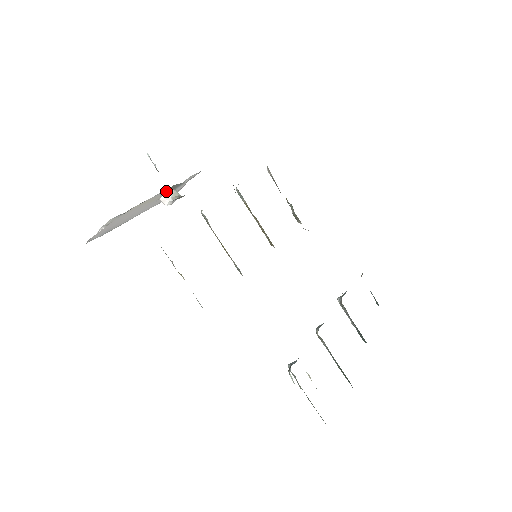
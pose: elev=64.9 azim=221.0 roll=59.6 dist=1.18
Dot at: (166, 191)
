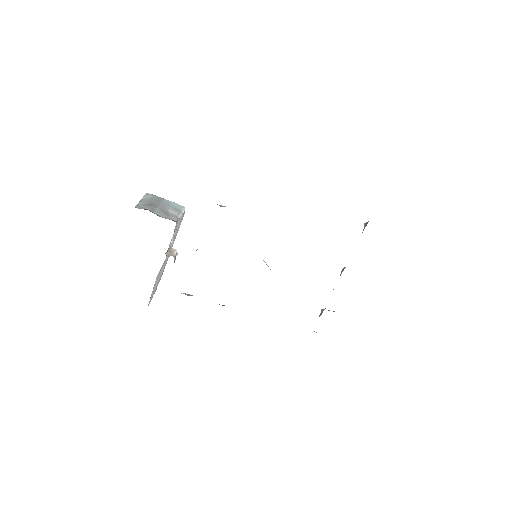
Dot at: (163, 263)
